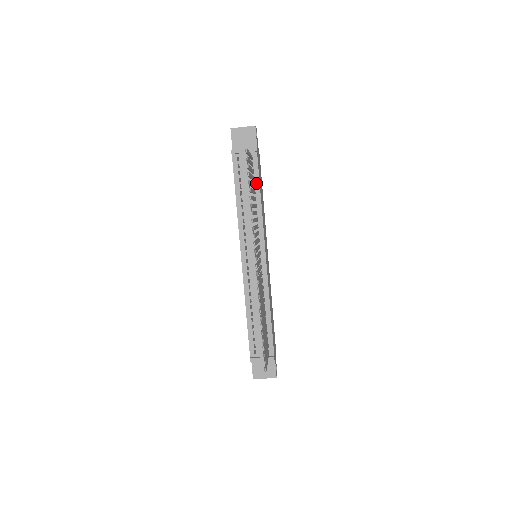
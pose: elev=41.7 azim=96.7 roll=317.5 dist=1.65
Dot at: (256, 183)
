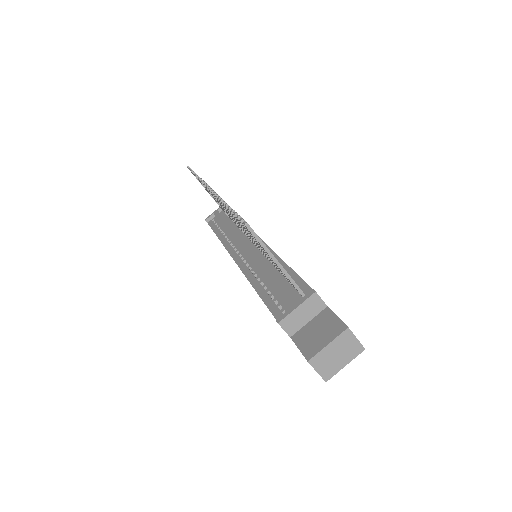
Dot at: occluded
